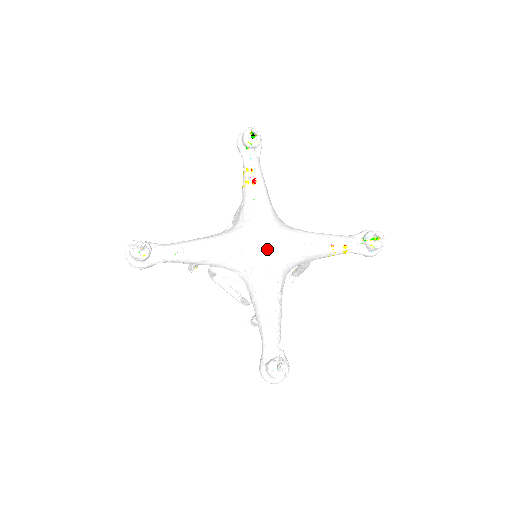
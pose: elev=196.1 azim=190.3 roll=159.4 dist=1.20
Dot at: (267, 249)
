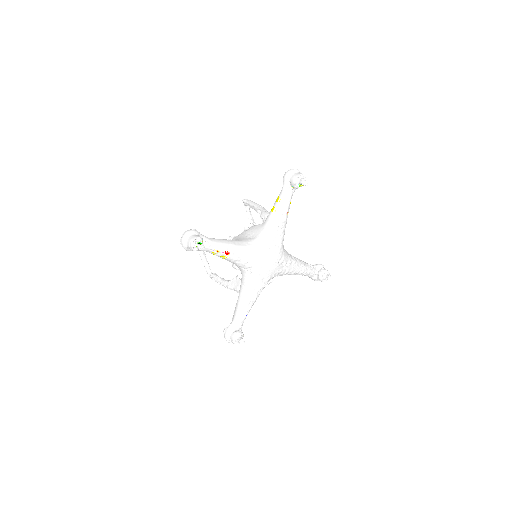
Dot at: (275, 264)
